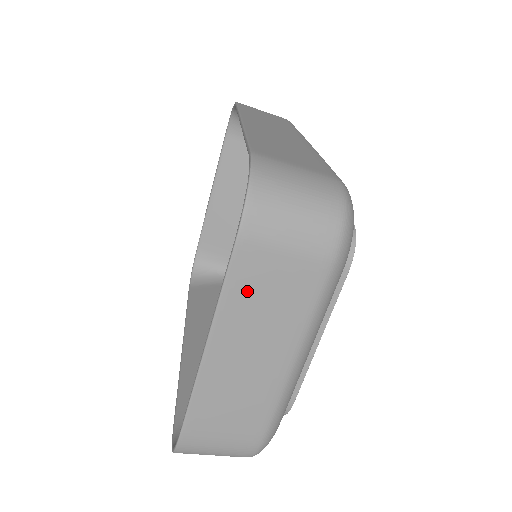
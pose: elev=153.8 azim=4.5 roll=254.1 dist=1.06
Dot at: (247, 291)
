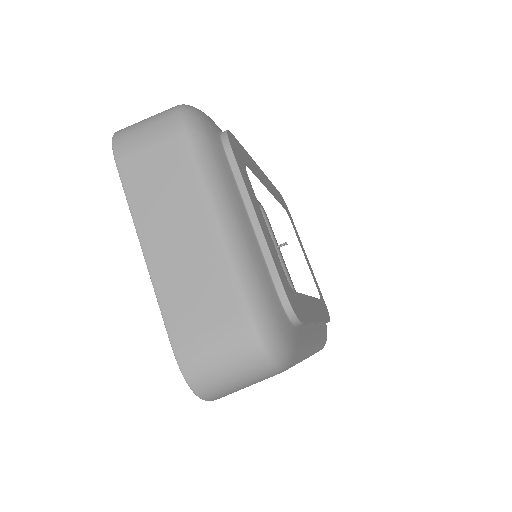
Dot at: (142, 187)
